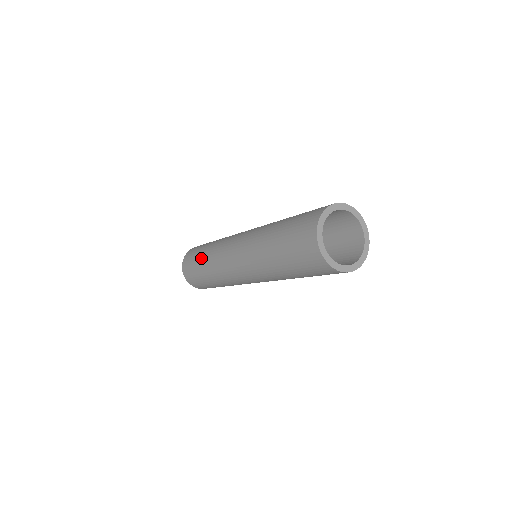
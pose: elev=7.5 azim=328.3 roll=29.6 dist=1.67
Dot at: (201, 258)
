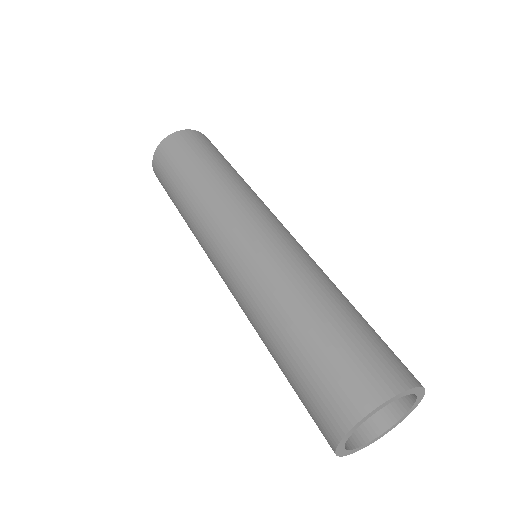
Dot at: (190, 175)
